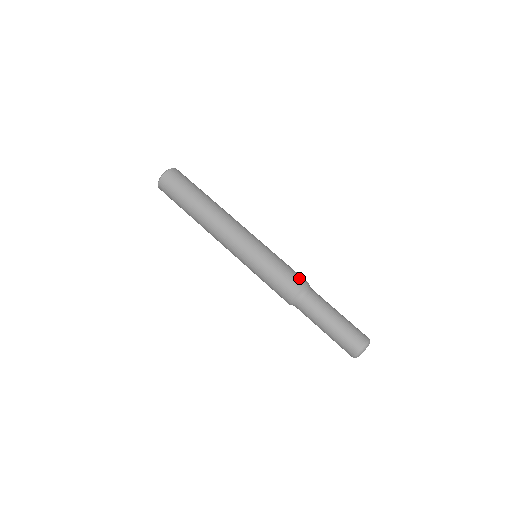
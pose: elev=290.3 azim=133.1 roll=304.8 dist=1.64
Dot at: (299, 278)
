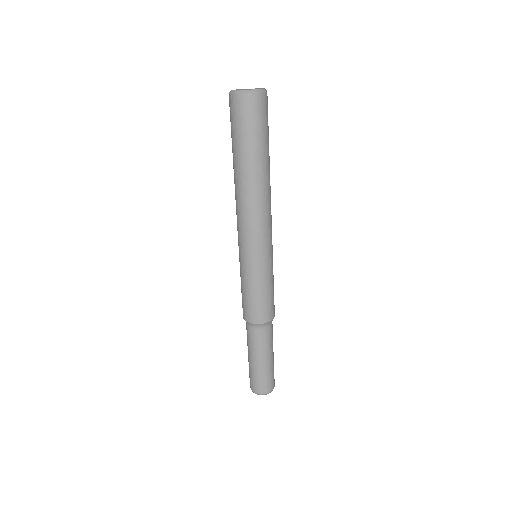
Dot at: (263, 314)
